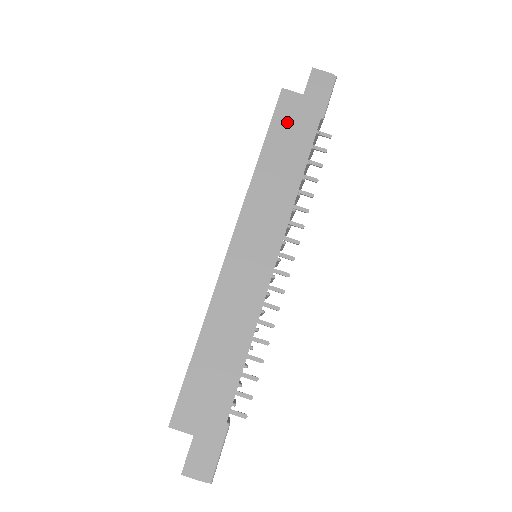
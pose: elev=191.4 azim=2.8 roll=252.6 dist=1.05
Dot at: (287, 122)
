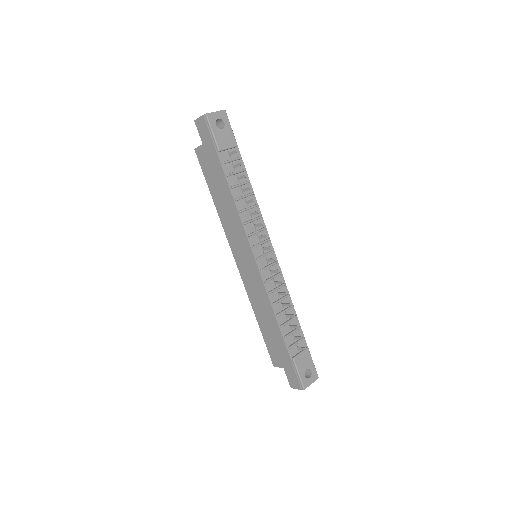
Dot at: (209, 170)
